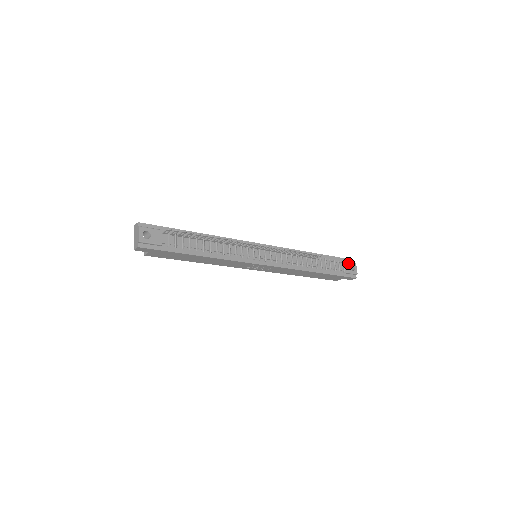
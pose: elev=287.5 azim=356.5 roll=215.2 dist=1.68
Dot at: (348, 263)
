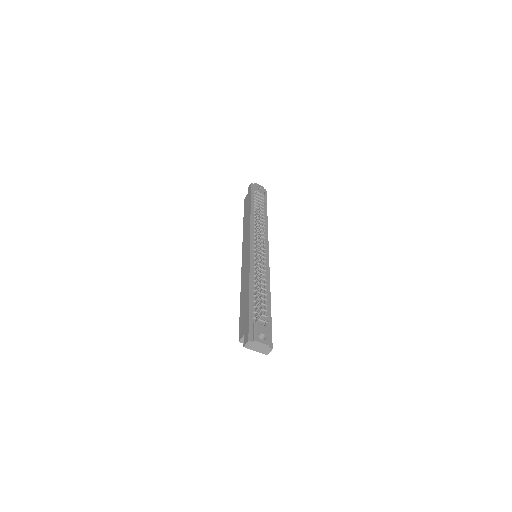
Dot at: (256, 189)
